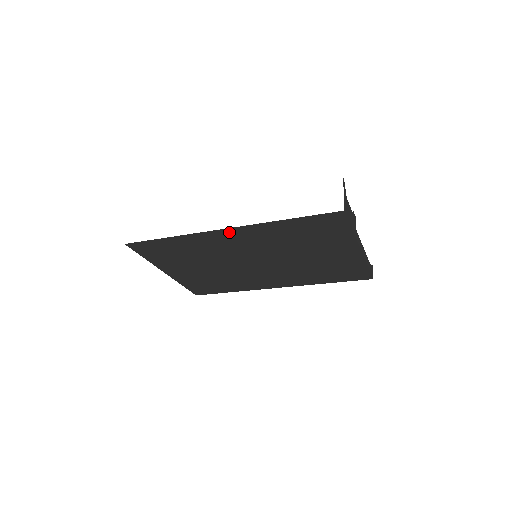
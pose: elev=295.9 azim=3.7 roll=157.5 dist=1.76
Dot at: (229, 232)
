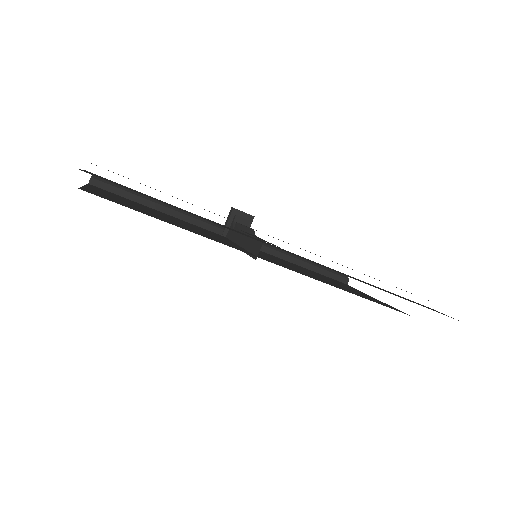
Dot at: occluded
